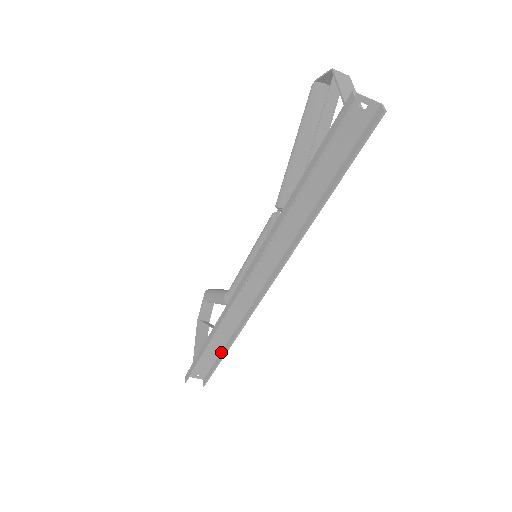
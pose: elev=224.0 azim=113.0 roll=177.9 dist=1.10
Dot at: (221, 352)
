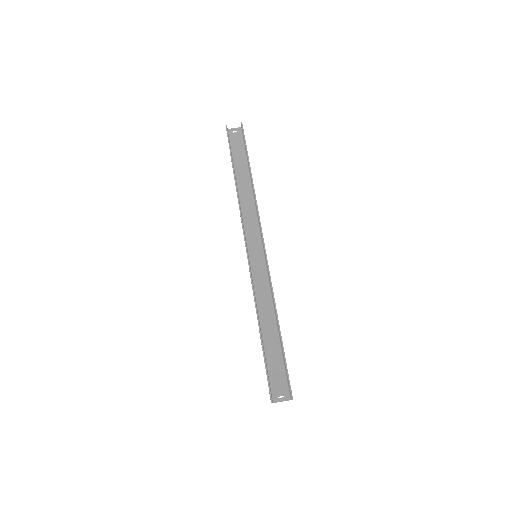
Dot at: (280, 340)
